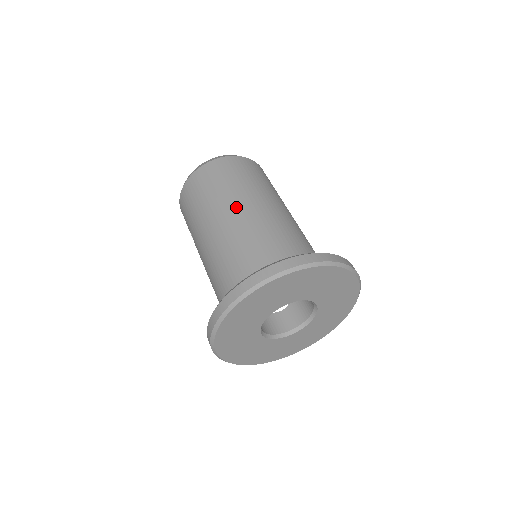
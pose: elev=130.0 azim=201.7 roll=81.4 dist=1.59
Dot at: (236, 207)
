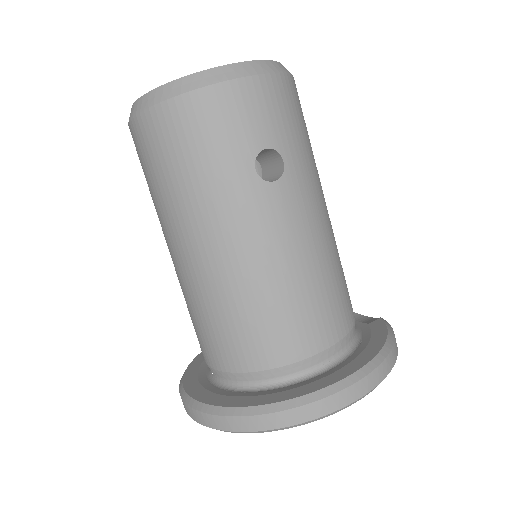
Dot at: (169, 247)
